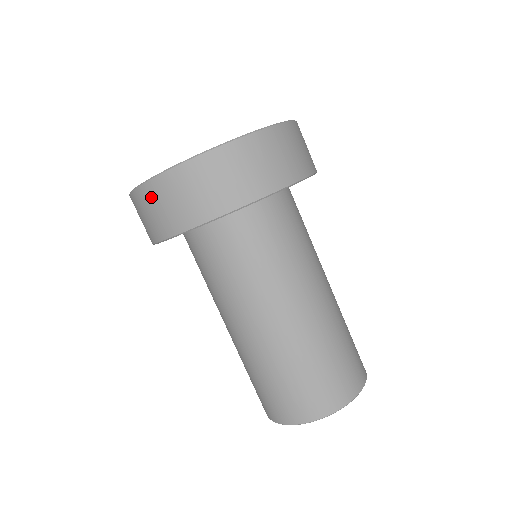
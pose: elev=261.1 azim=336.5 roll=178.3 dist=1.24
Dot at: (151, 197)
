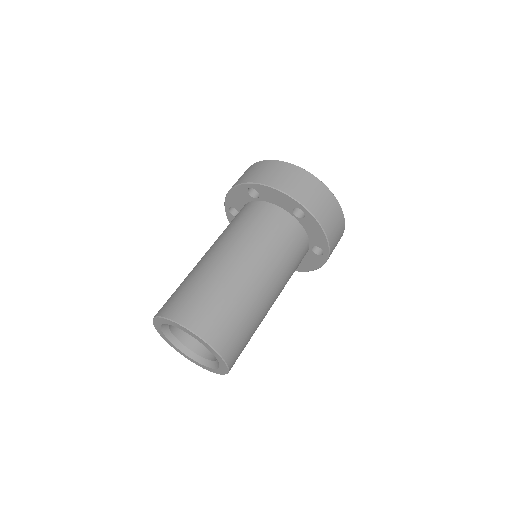
Dot at: occluded
